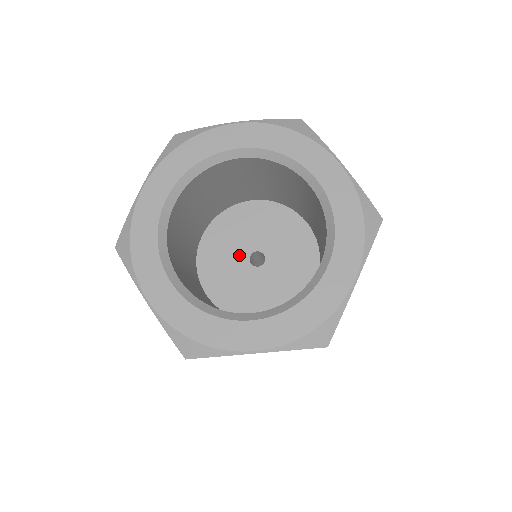
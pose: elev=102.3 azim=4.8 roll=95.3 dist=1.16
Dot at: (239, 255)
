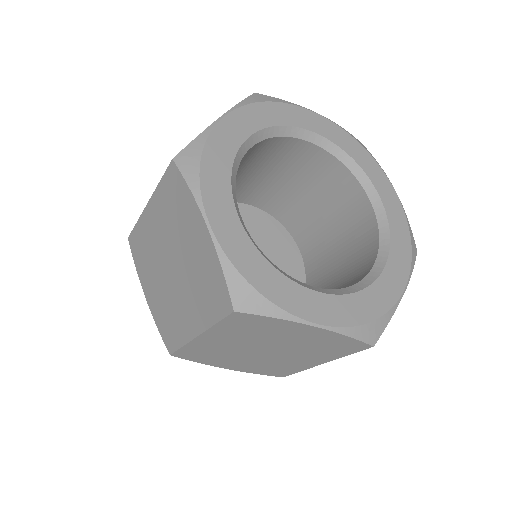
Dot at: occluded
